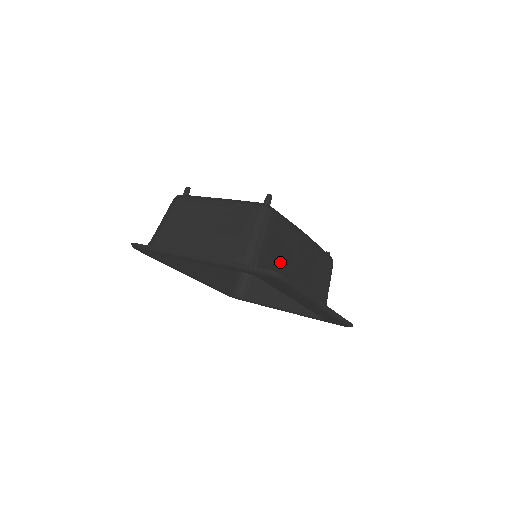
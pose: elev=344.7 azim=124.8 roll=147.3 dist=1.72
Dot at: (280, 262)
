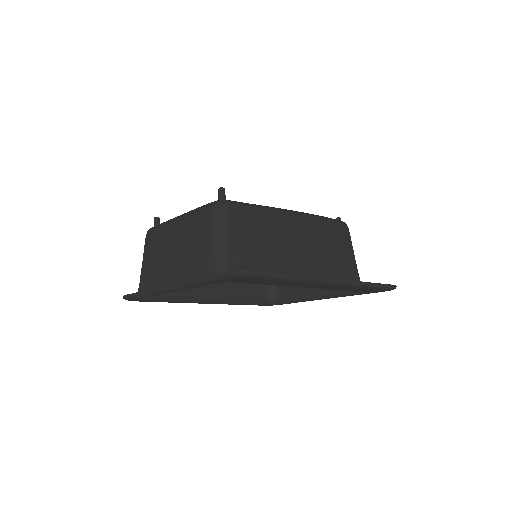
Dot at: (264, 254)
